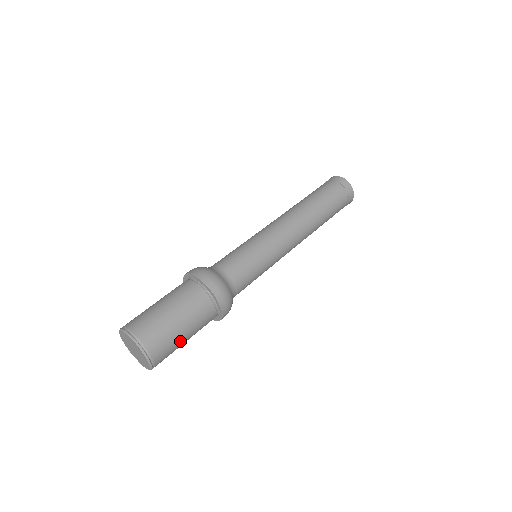
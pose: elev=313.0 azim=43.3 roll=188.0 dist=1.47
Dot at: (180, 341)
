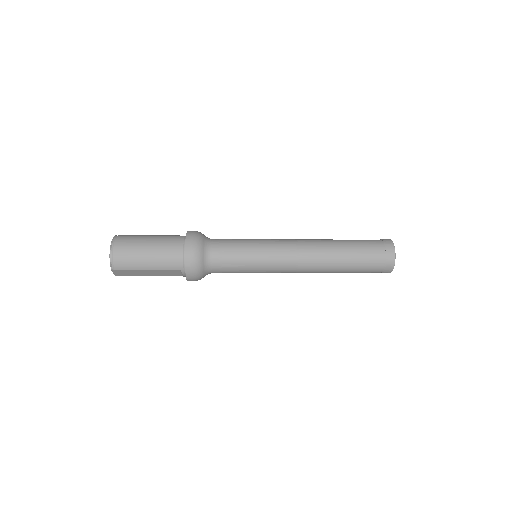
Dot at: (142, 245)
